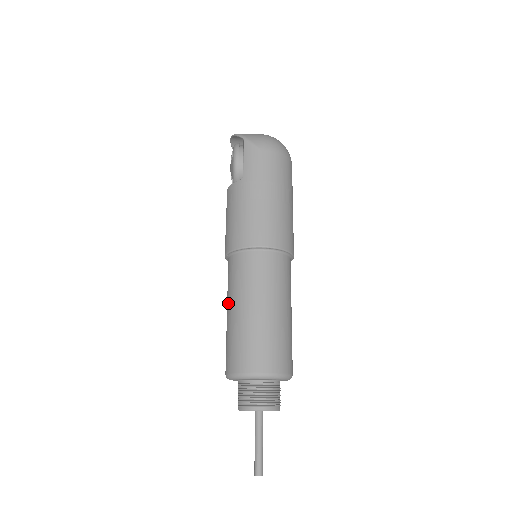
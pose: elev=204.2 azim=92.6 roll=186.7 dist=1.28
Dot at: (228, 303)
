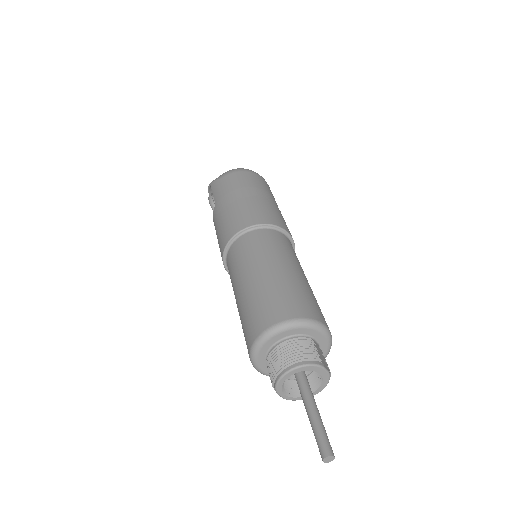
Dot at: occluded
